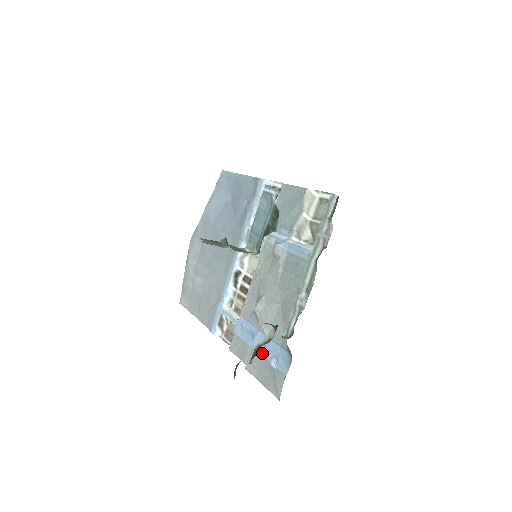
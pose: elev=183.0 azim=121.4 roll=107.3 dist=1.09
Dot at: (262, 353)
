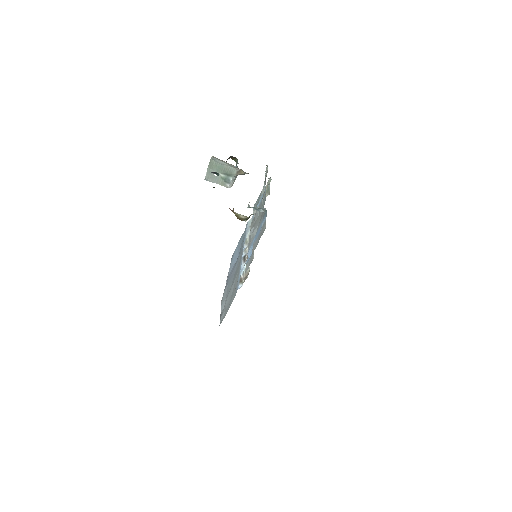
Dot at: (257, 236)
